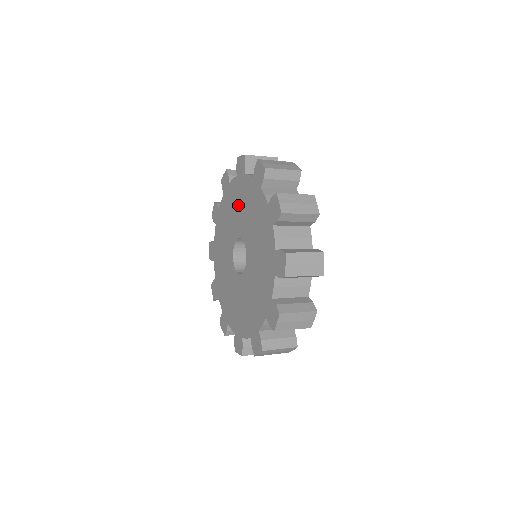
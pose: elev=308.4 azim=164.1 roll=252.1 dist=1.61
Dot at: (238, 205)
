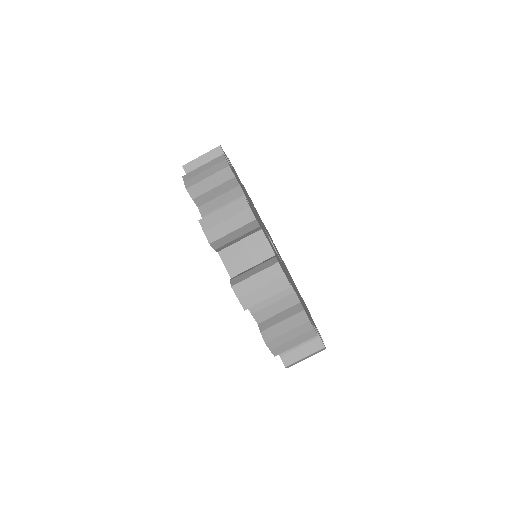
Dot at: occluded
